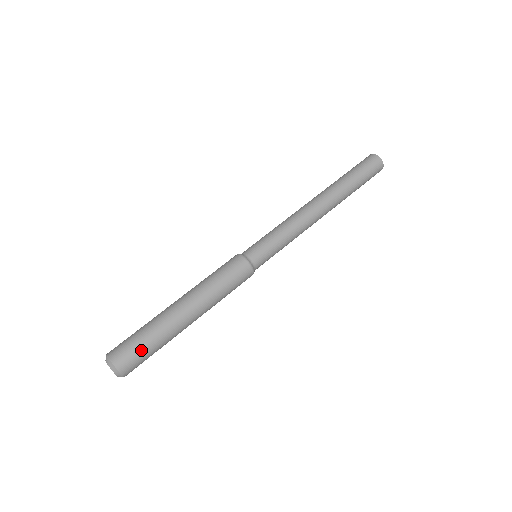
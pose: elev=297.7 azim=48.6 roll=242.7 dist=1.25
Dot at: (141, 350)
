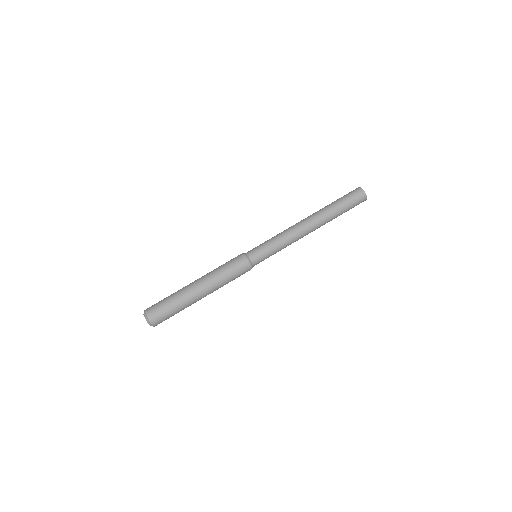
Dot at: (163, 304)
